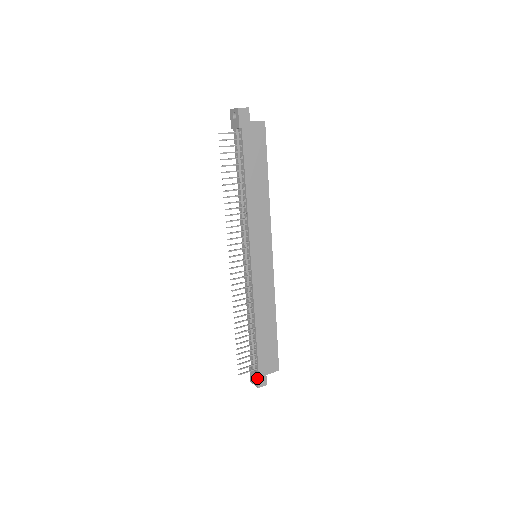
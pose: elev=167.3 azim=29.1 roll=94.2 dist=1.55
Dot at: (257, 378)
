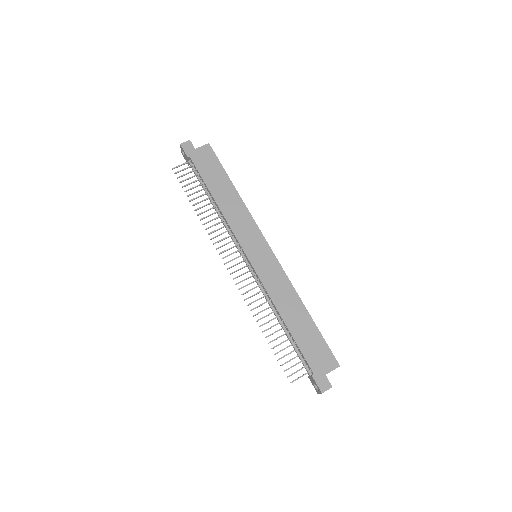
Dot at: (315, 381)
